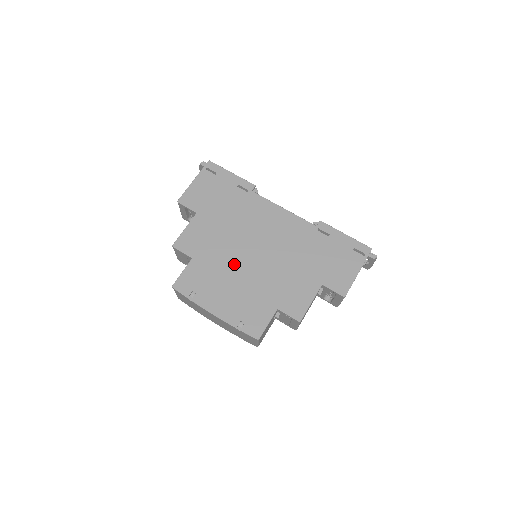
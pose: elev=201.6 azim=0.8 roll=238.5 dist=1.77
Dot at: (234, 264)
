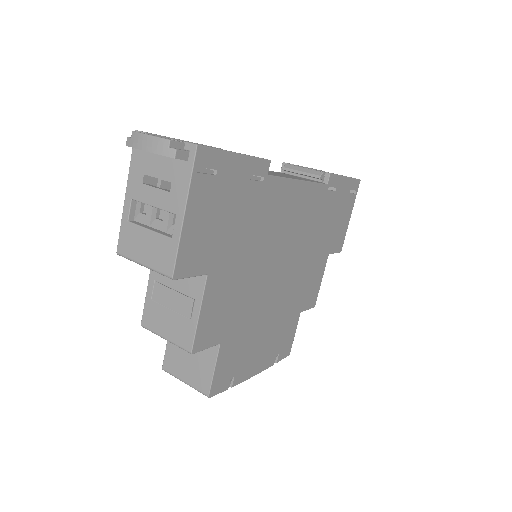
Dot at: (264, 305)
